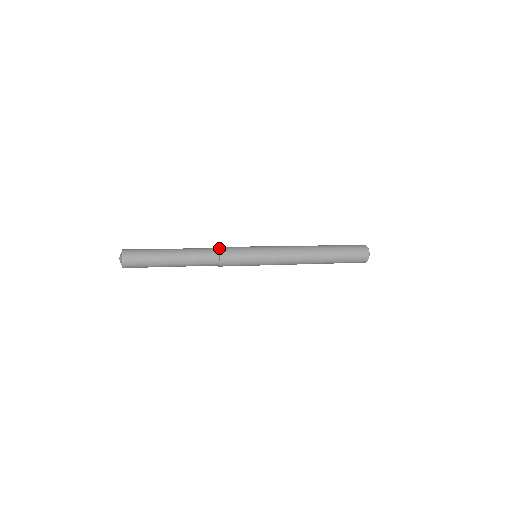
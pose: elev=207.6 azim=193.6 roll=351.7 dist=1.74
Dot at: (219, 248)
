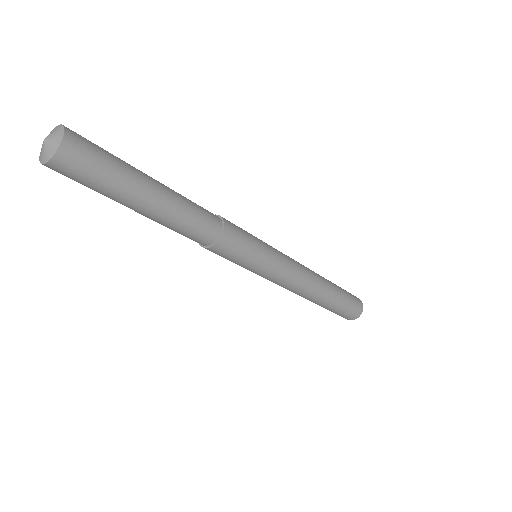
Dot at: occluded
